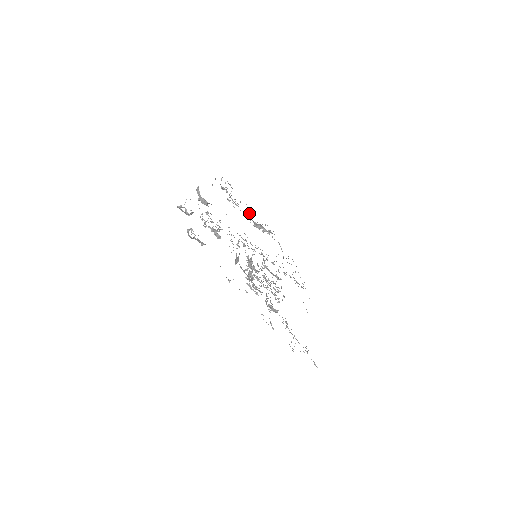
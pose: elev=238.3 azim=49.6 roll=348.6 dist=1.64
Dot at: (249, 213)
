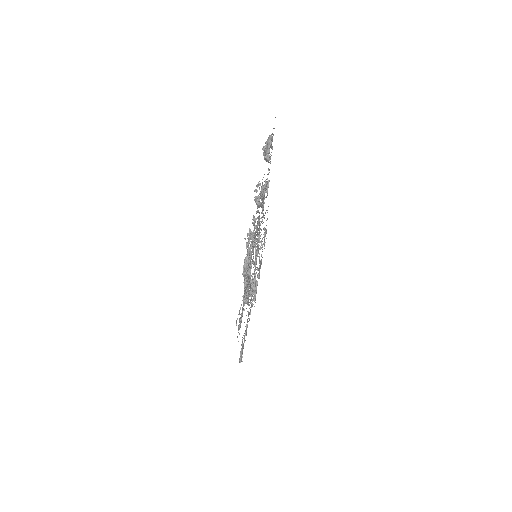
Dot at: occluded
